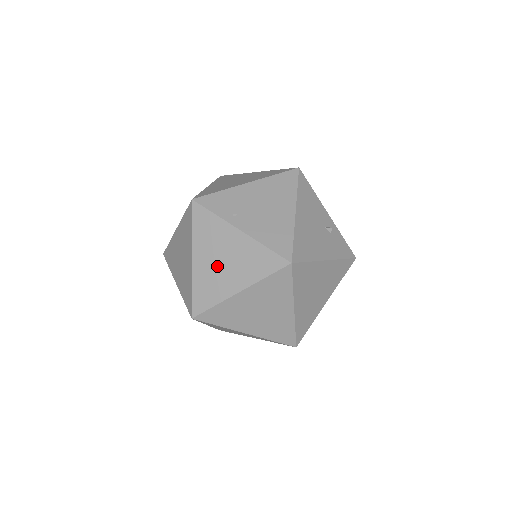
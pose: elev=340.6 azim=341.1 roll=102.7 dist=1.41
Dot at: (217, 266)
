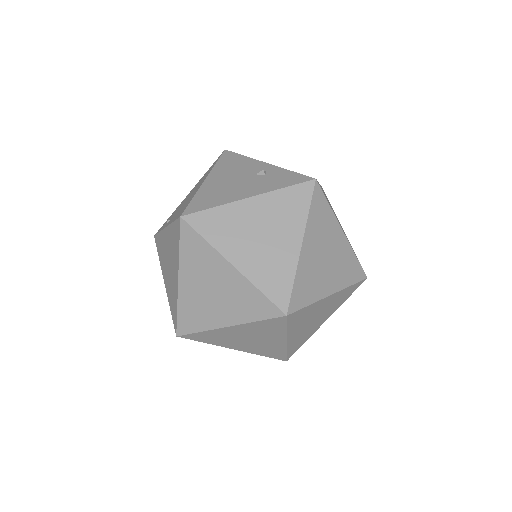
Dot at: (169, 272)
